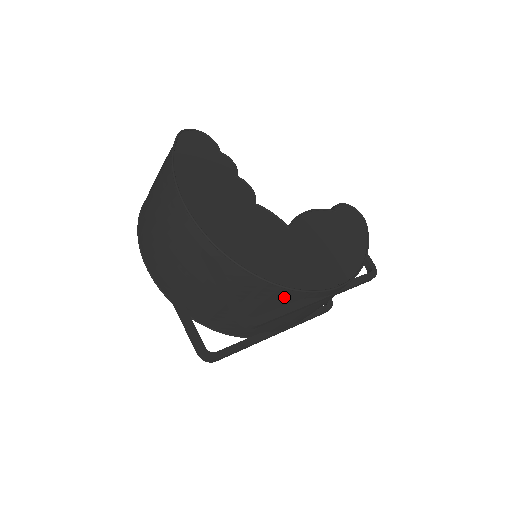
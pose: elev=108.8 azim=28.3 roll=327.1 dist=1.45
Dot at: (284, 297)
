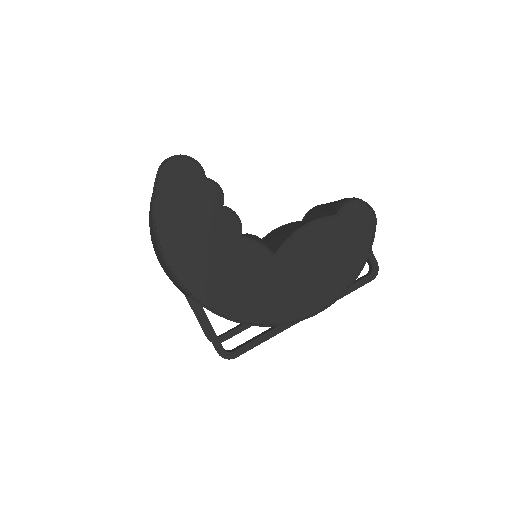
Dot at: occluded
